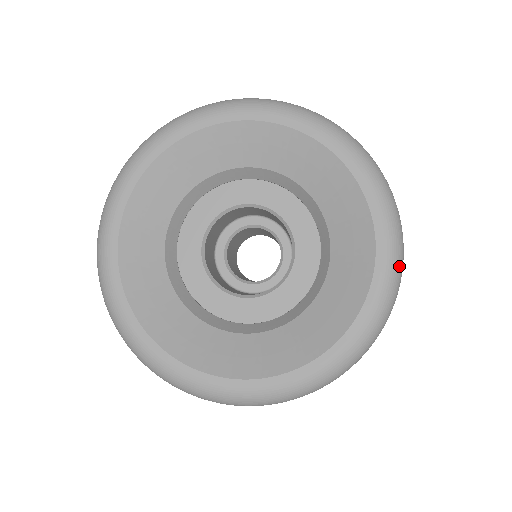
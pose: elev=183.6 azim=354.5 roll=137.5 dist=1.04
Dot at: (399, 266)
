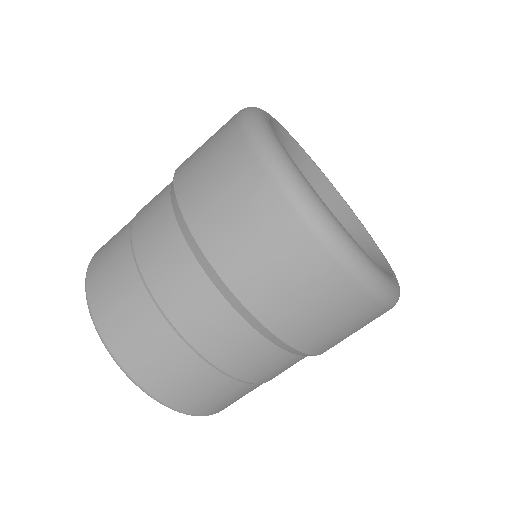
Dot at: (397, 297)
